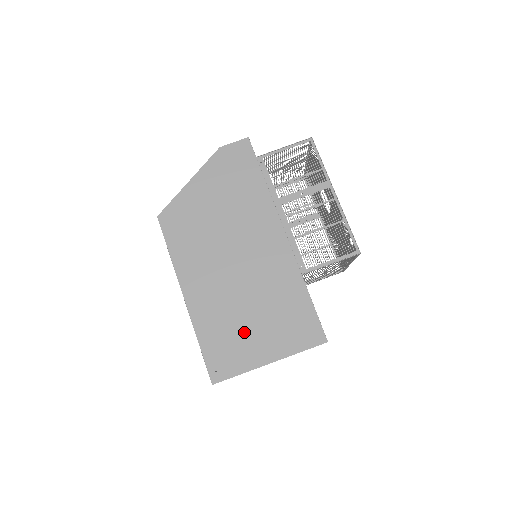
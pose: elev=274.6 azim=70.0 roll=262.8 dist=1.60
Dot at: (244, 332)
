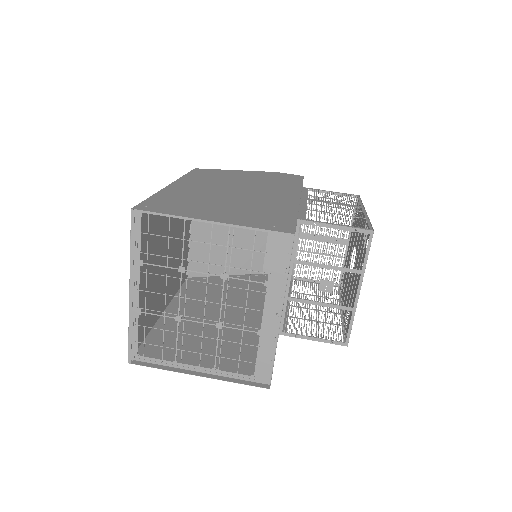
Dot at: (205, 206)
